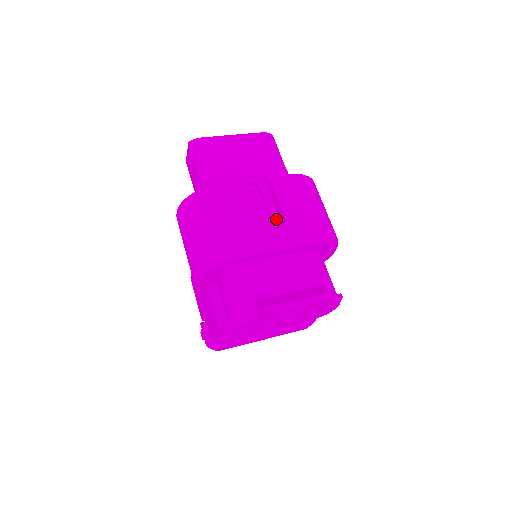
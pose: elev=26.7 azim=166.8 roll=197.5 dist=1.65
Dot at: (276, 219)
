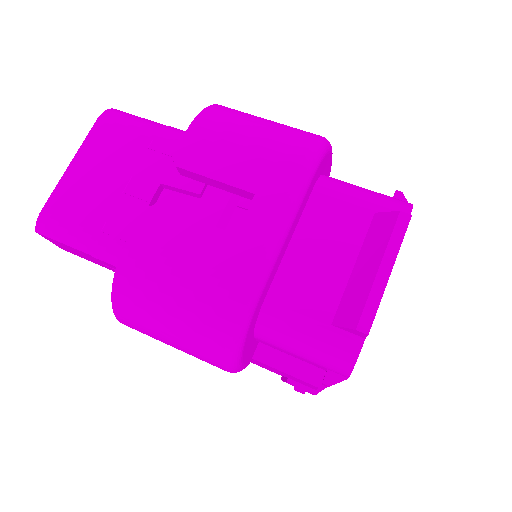
Dot at: (234, 199)
